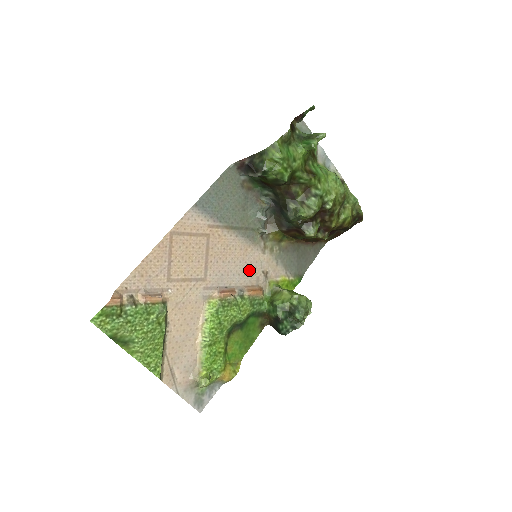
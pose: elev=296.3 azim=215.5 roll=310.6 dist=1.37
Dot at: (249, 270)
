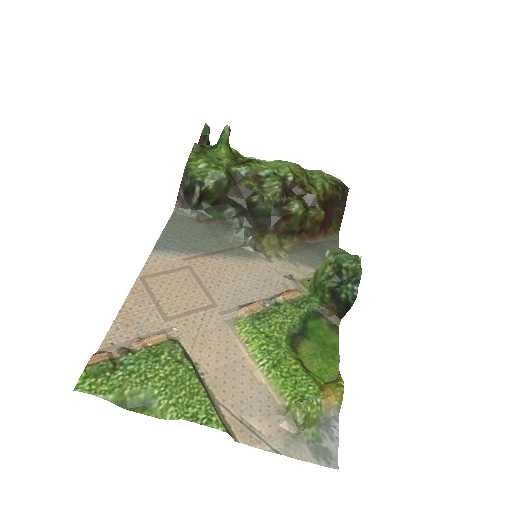
Dot at: (266, 281)
